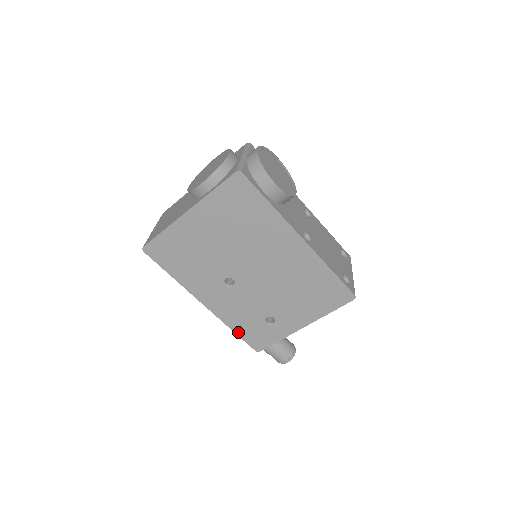
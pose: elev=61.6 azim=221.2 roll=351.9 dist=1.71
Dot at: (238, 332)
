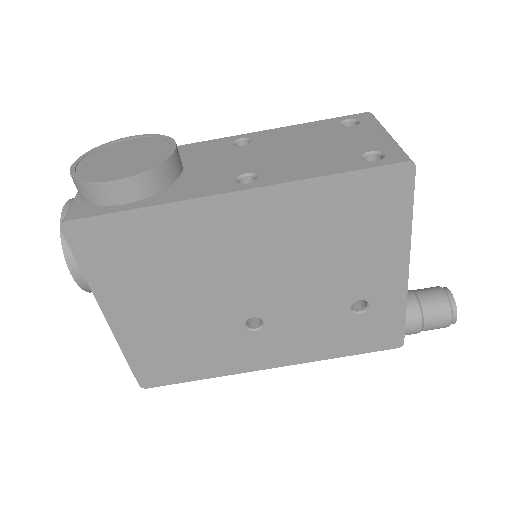
Dot at: (348, 352)
